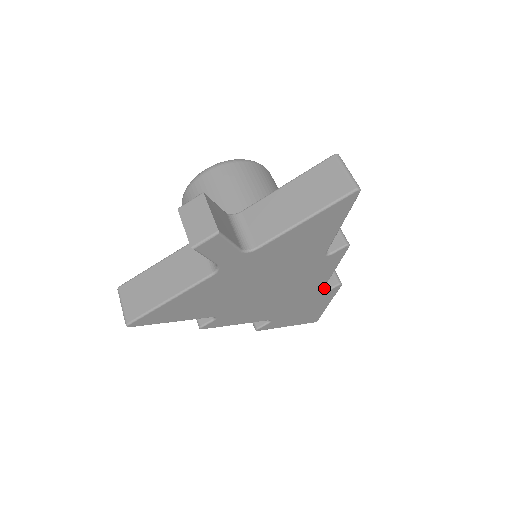
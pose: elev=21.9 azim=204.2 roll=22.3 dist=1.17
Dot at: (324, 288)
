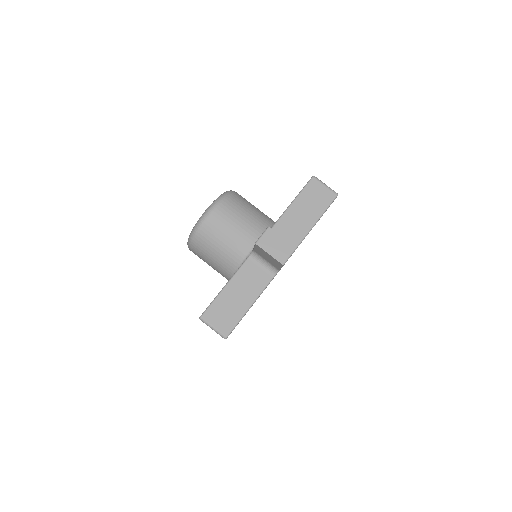
Dot at: occluded
